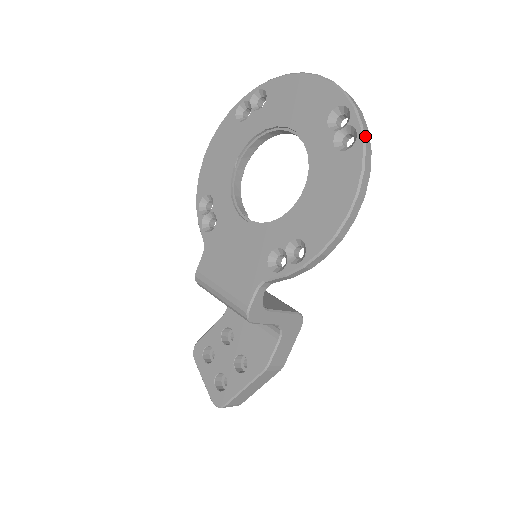
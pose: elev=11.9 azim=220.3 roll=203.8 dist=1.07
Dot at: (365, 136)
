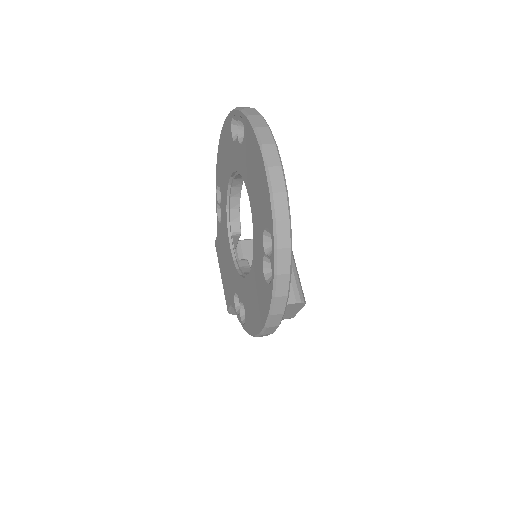
Dot at: (278, 285)
